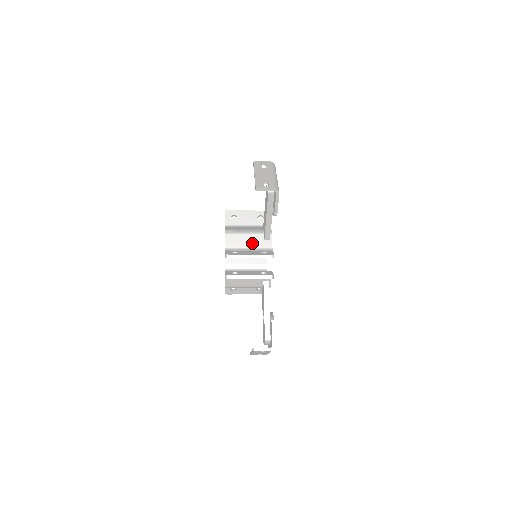
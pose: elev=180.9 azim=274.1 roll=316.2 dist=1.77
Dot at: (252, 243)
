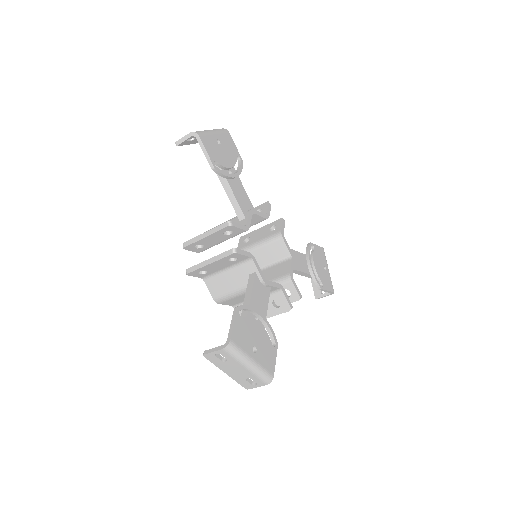
Dot at: occluded
